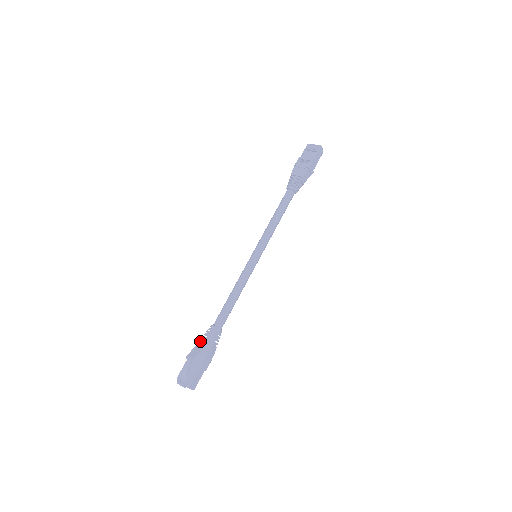
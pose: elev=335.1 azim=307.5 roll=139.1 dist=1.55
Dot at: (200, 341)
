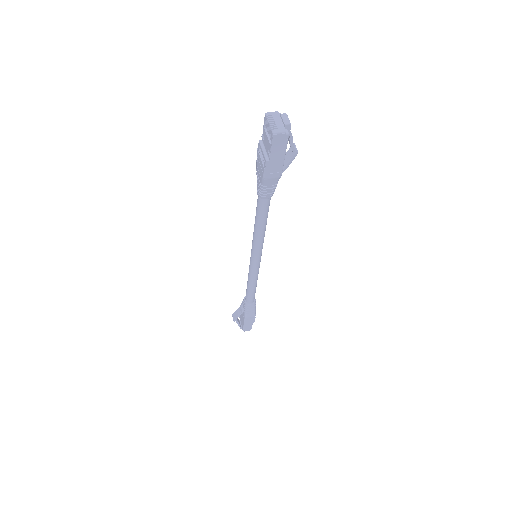
Dot at: (240, 306)
